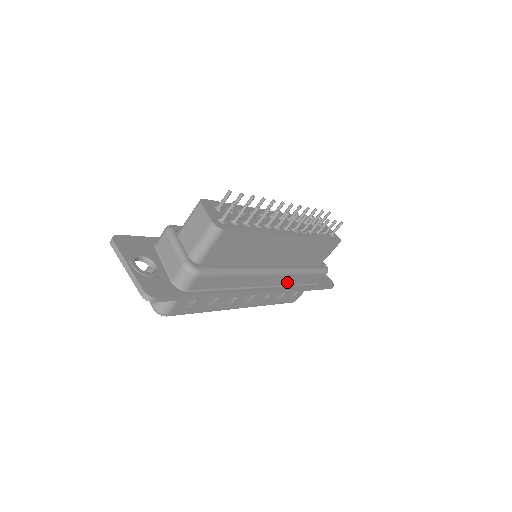
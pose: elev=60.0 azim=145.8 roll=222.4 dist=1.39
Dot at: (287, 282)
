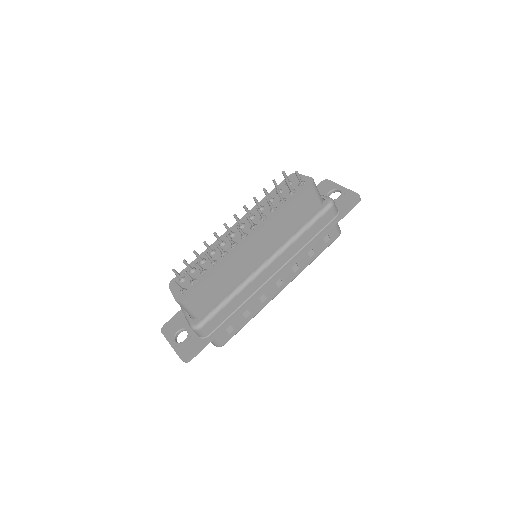
Dot at: (294, 251)
